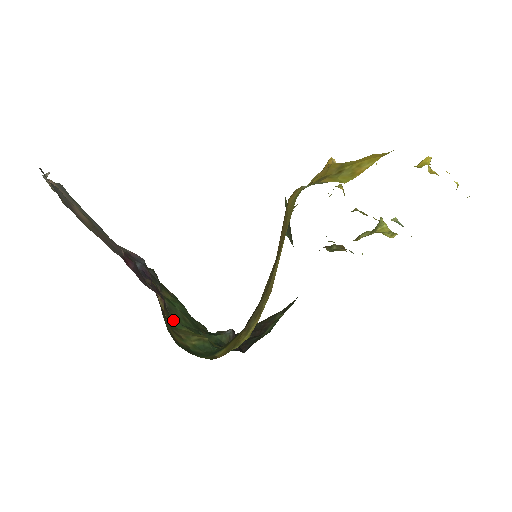
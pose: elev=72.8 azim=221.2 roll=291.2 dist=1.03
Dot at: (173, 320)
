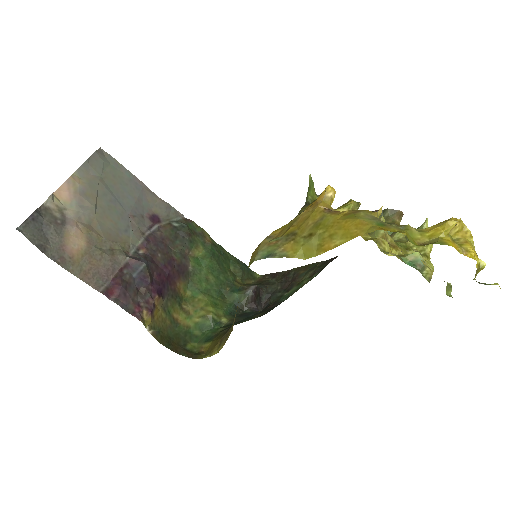
Dot at: (192, 287)
